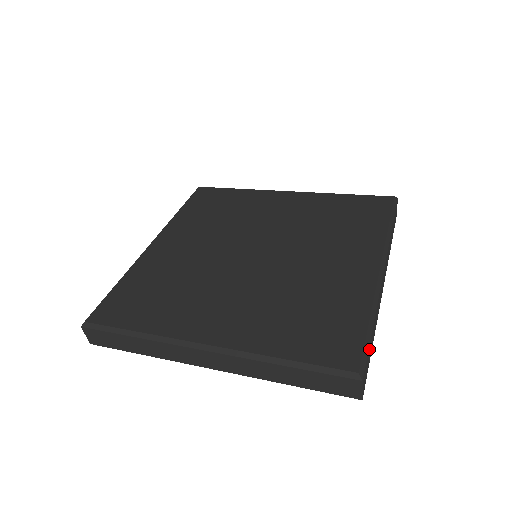
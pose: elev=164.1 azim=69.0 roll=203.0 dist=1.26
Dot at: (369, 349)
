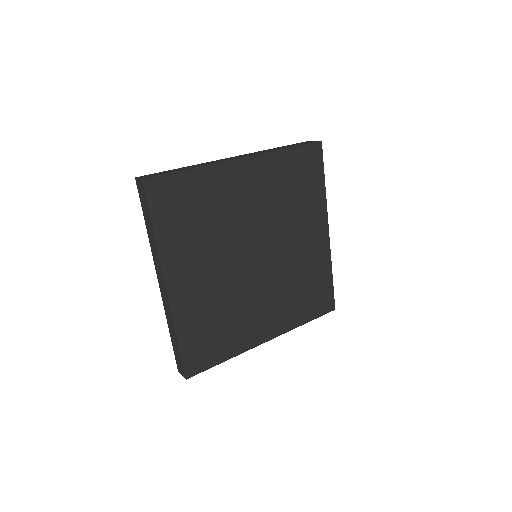
Dot at: occluded
